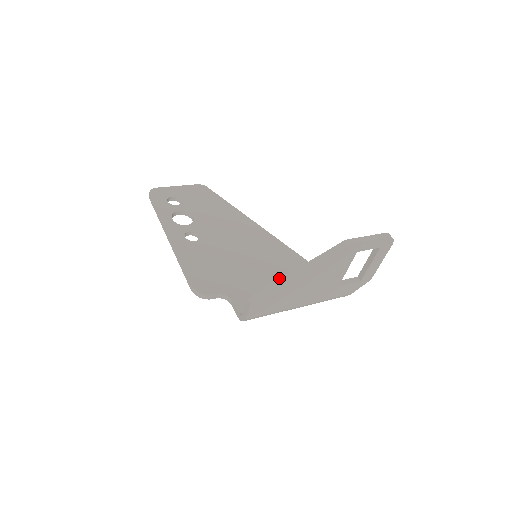
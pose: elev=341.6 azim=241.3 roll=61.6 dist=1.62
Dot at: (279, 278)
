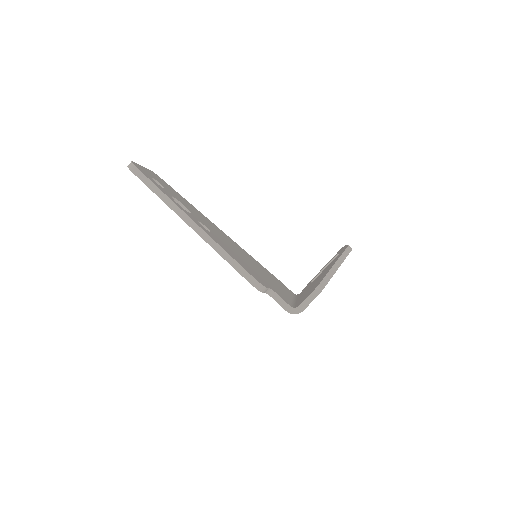
Dot at: occluded
